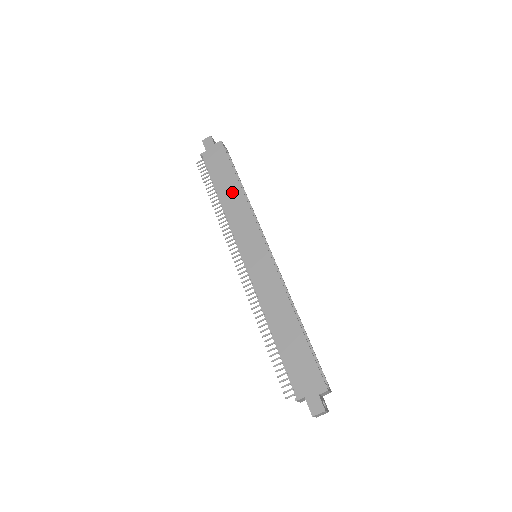
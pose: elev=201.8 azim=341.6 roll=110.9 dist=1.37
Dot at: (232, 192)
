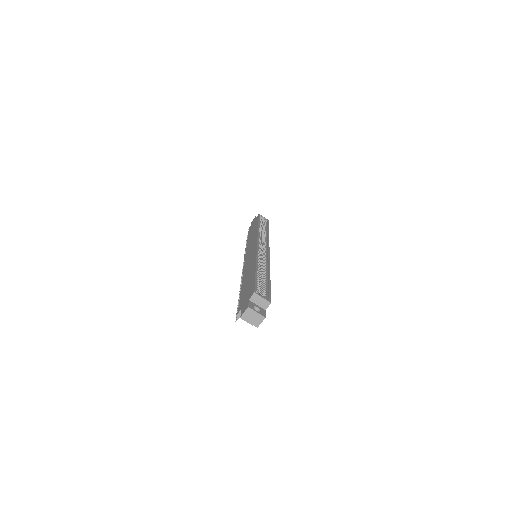
Dot at: (253, 232)
